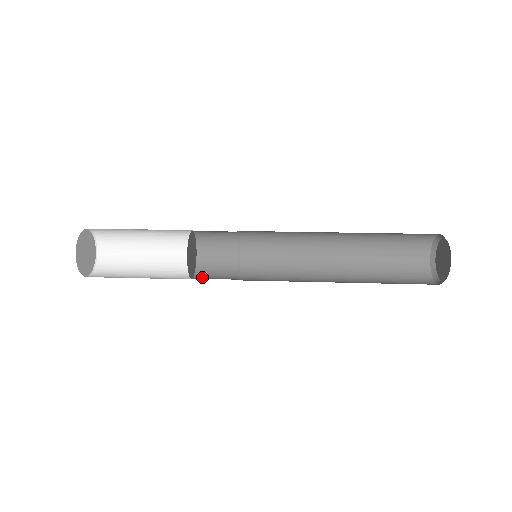
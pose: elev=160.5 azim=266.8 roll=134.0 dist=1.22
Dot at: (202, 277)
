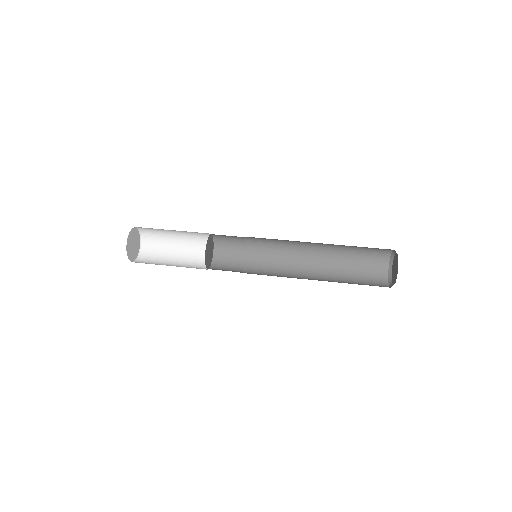
Dot at: (216, 267)
